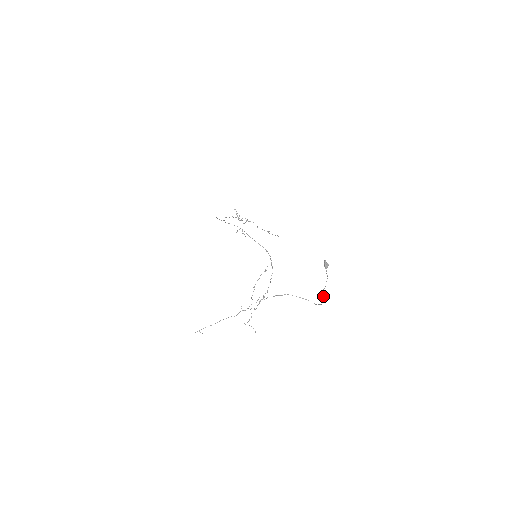
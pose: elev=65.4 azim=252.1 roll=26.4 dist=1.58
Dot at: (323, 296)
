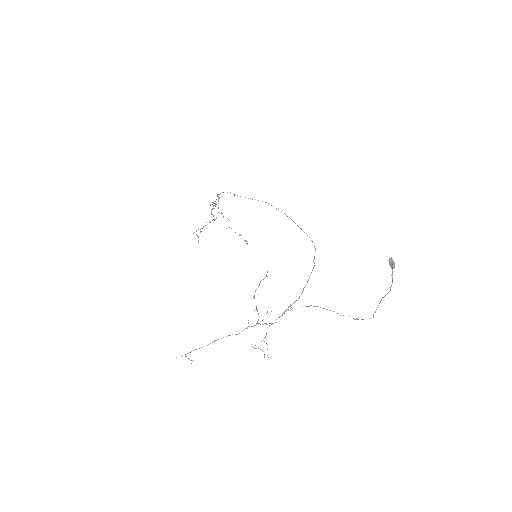
Dot at: (377, 307)
